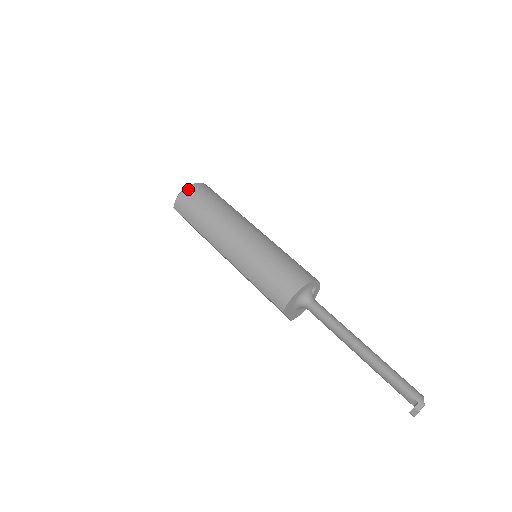
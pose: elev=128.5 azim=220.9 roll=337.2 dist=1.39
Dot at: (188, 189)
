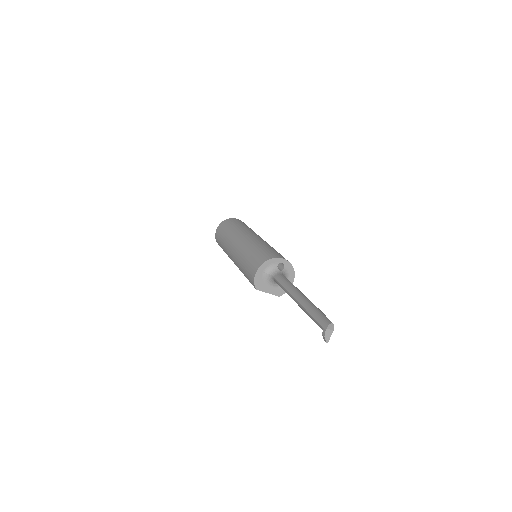
Dot at: (219, 226)
